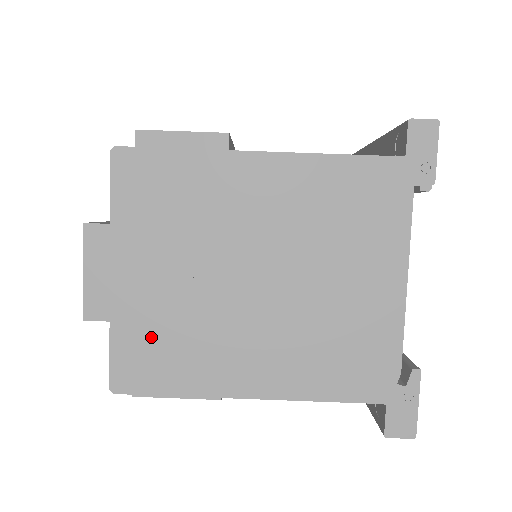
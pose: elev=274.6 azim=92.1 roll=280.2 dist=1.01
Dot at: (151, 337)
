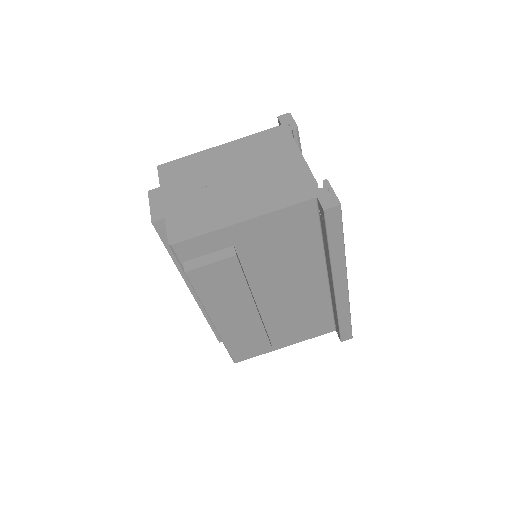
Dot at: (186, 216)
